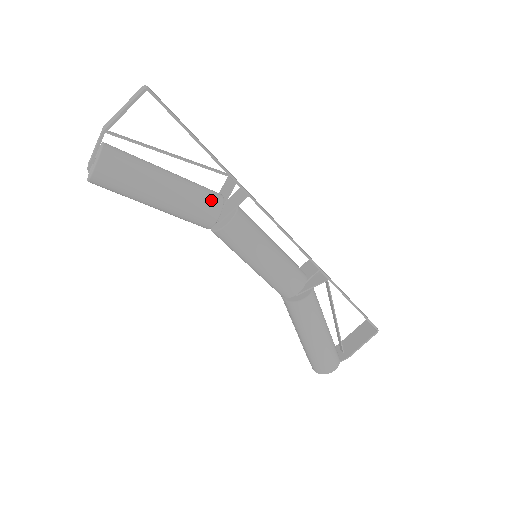
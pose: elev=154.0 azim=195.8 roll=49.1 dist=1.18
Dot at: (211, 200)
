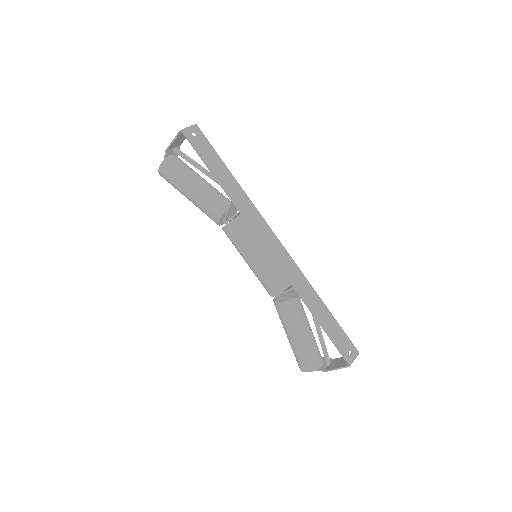
Dot at: (216, 207)
